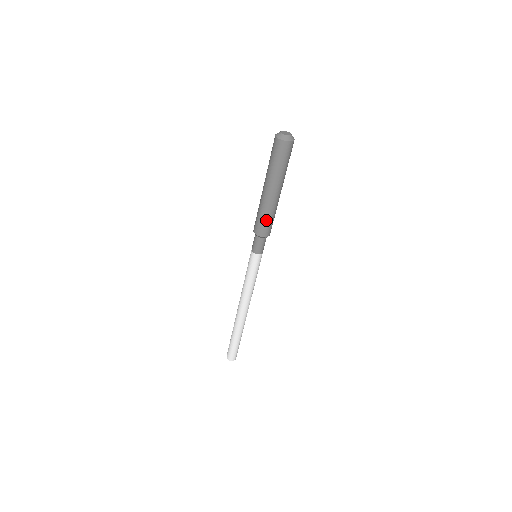
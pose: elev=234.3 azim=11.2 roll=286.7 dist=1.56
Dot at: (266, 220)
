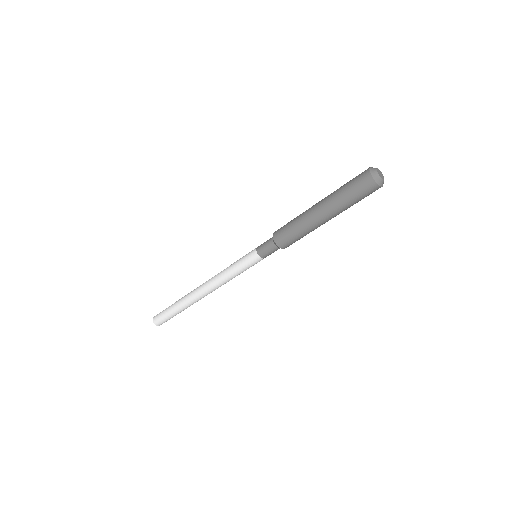
Dot at: (298, 238)
